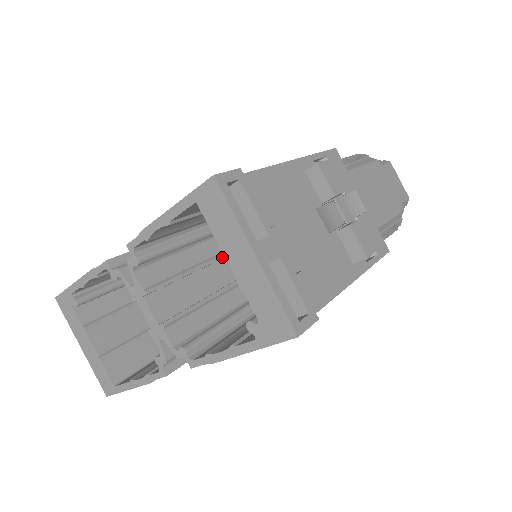
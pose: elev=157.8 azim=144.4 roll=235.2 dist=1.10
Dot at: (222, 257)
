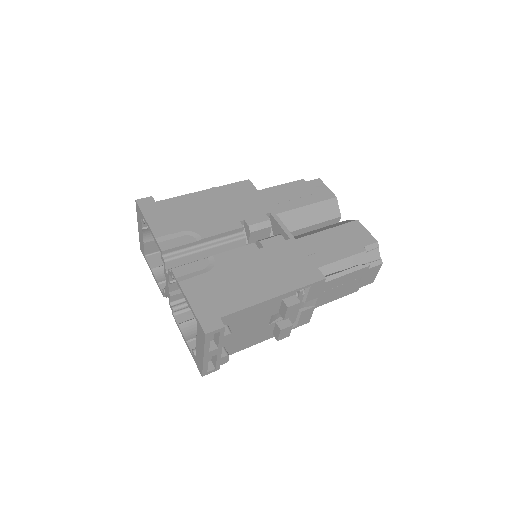
Dot at: occluded
